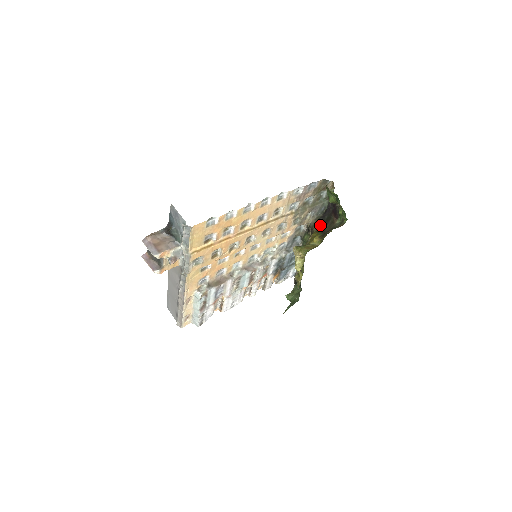
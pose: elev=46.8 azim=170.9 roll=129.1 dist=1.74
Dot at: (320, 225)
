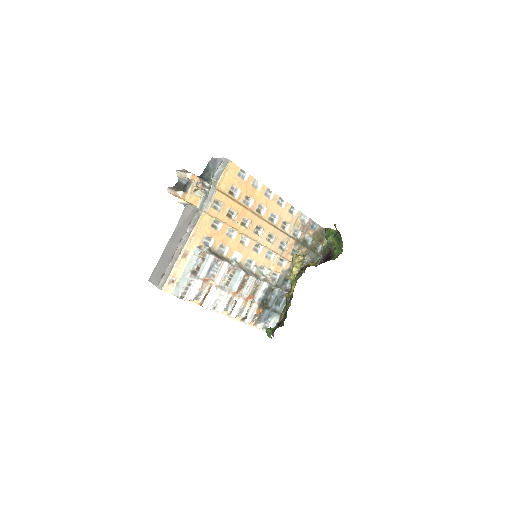
Dot at: occluded
